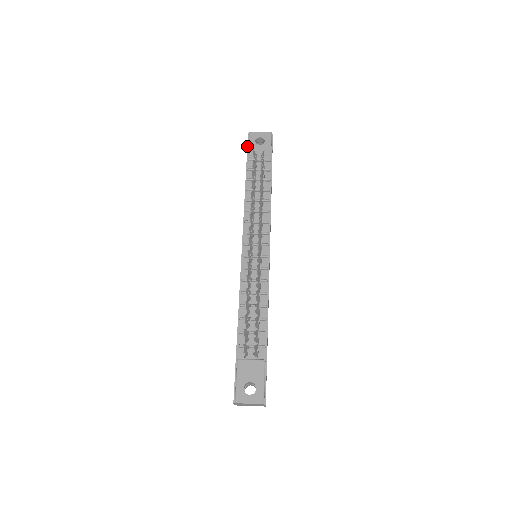
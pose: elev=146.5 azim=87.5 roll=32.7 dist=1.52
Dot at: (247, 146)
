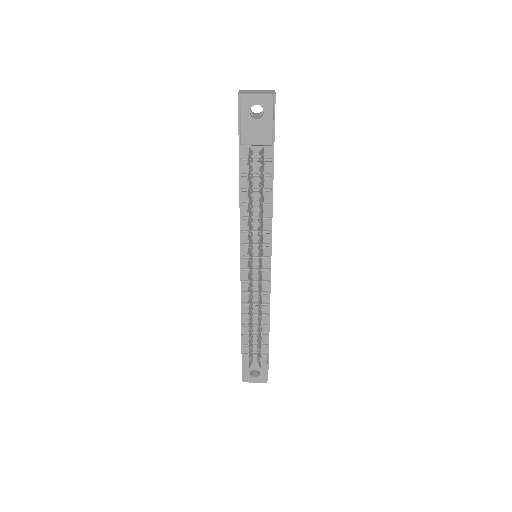
Dot at: (238, 118)
